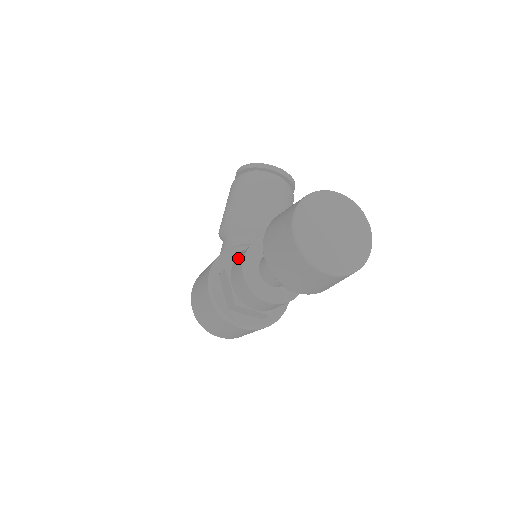
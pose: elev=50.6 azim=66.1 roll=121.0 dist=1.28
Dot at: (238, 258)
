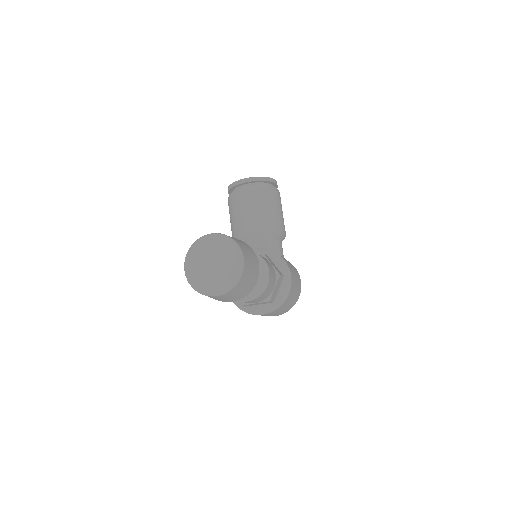
Dot at: occluded
